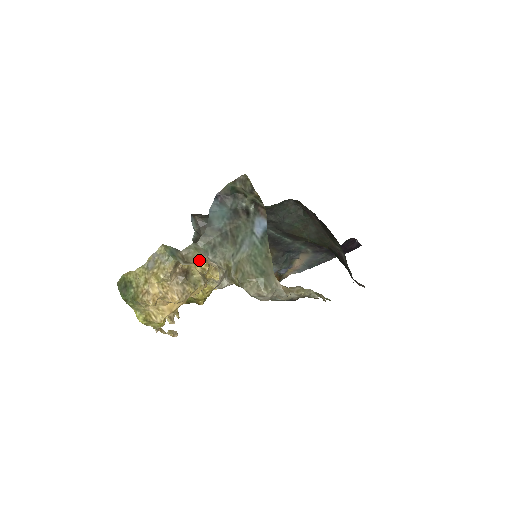
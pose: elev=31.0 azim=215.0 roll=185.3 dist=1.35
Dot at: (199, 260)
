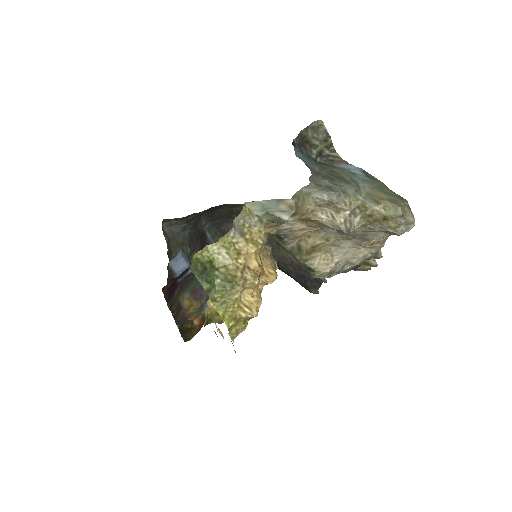
Dot at: (305, 211)
